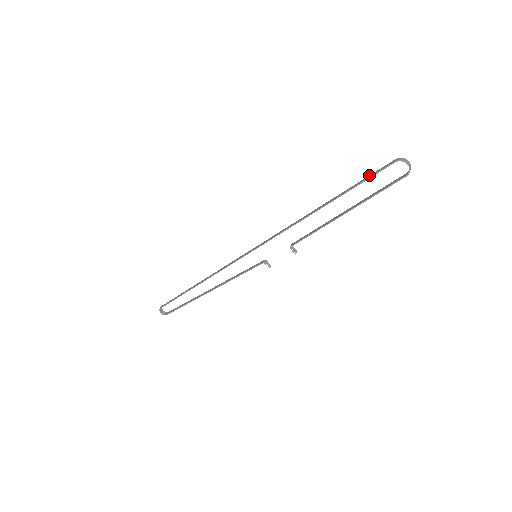
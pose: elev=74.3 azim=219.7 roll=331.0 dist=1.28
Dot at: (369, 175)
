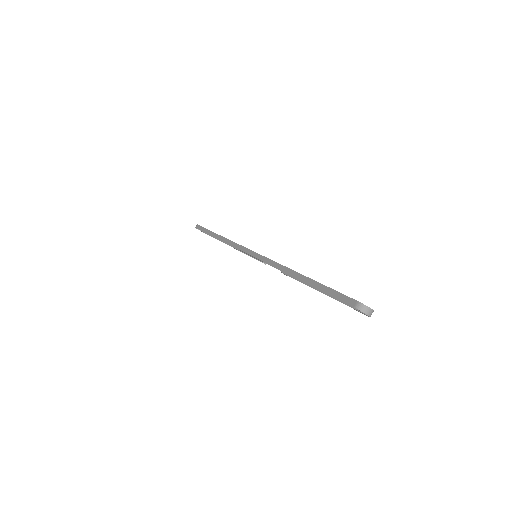
Dot at: occluded
